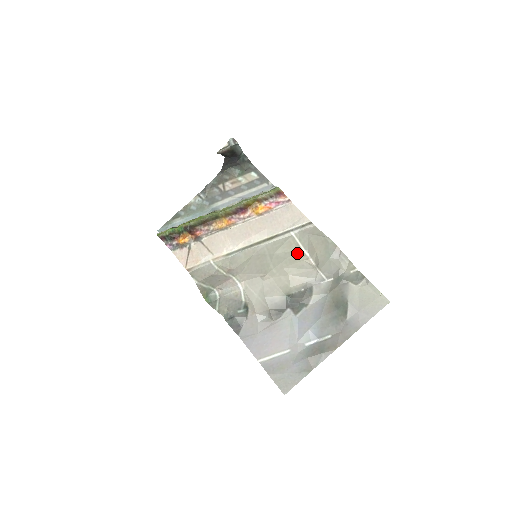
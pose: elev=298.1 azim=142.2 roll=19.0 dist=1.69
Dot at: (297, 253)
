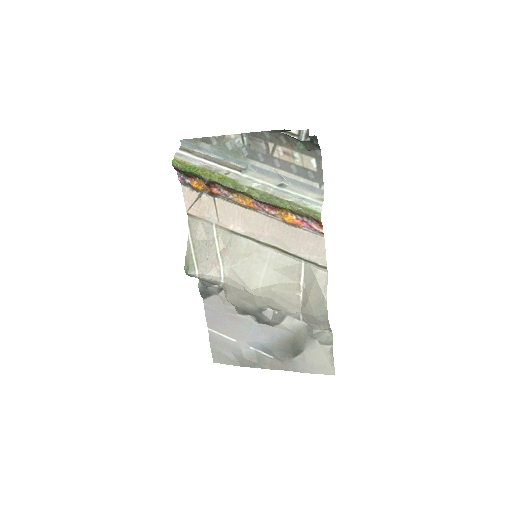
Dot at: (293, 284)
